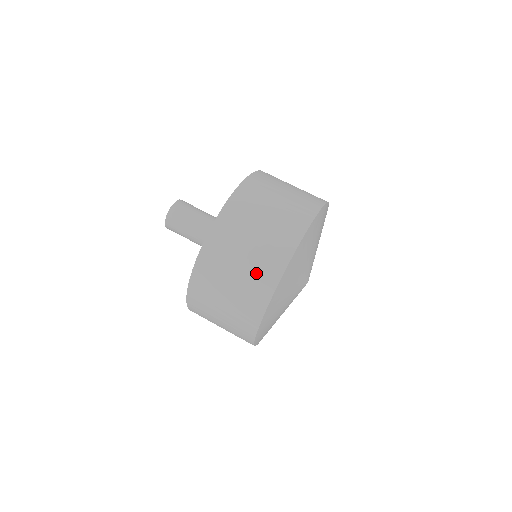
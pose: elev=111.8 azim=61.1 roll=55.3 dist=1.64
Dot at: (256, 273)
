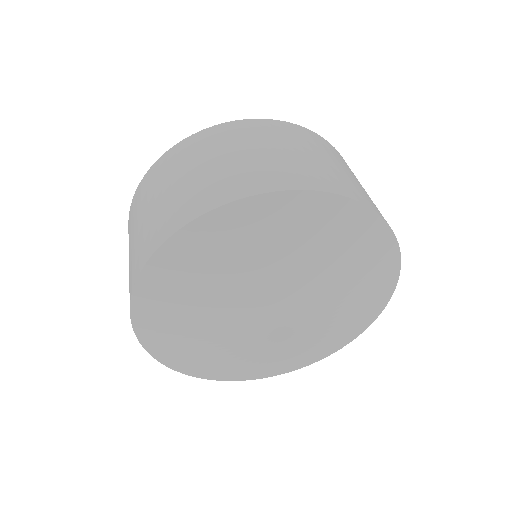
Dot at: (278, 166)
